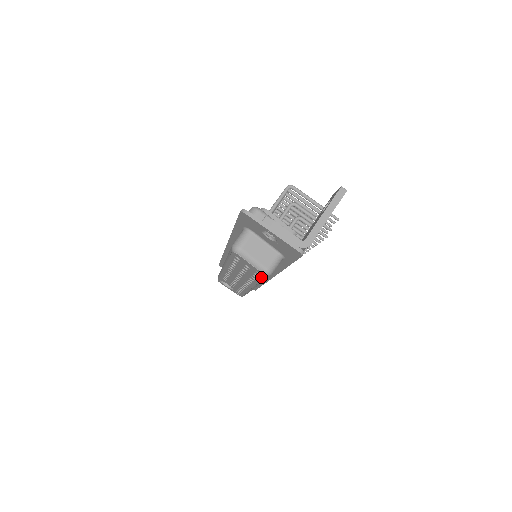
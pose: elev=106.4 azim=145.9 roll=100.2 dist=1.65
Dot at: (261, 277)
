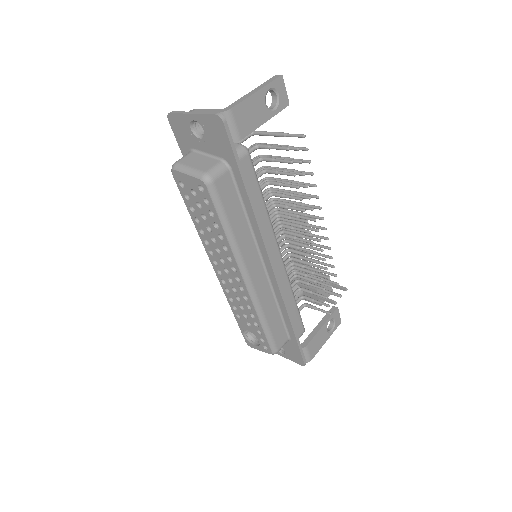
Dot at: (209, 199)
